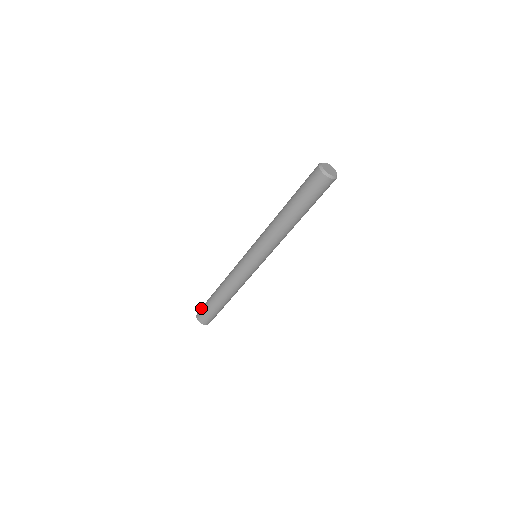
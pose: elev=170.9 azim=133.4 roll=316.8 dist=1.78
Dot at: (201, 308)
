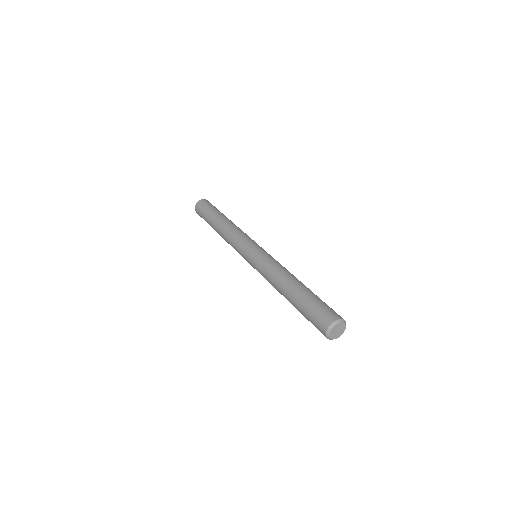
Dot at: (200, 209)
